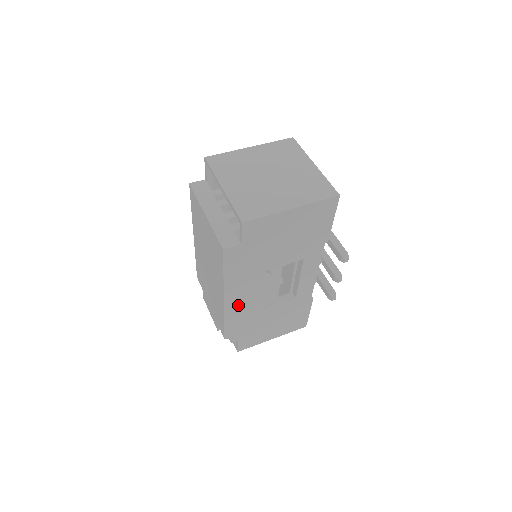
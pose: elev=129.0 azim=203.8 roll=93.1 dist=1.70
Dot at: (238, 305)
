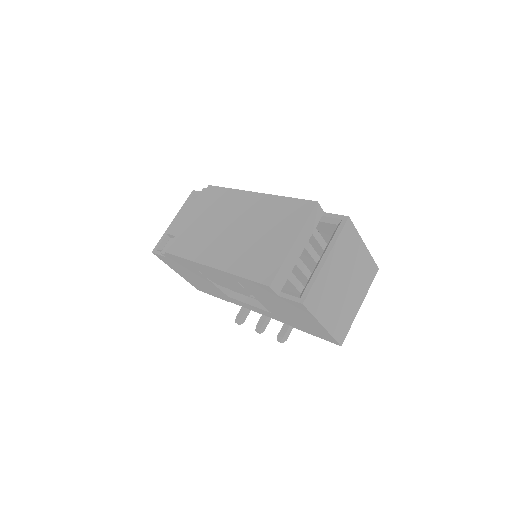
Dot at: (208, 271)
